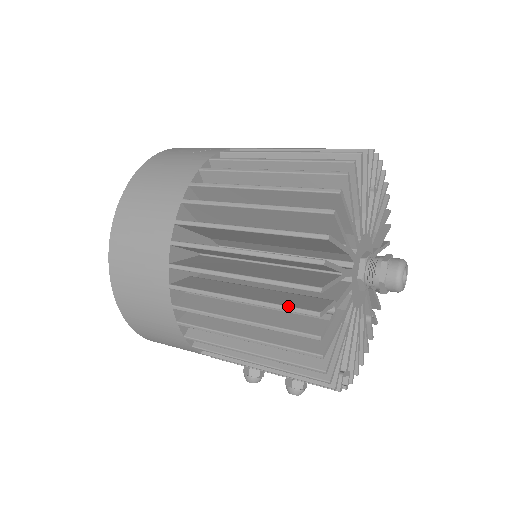
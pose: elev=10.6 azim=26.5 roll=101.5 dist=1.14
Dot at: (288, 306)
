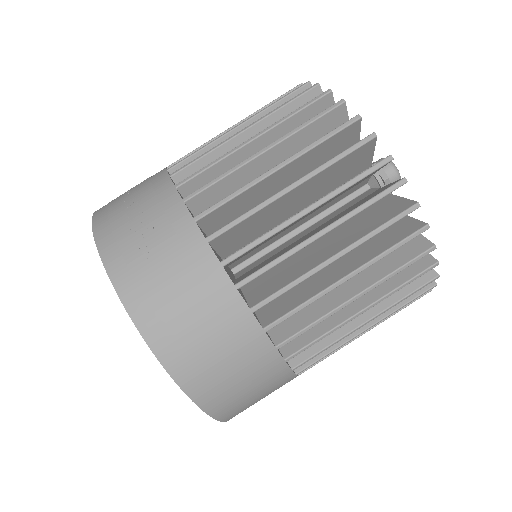
Dot at: (411, 301)
